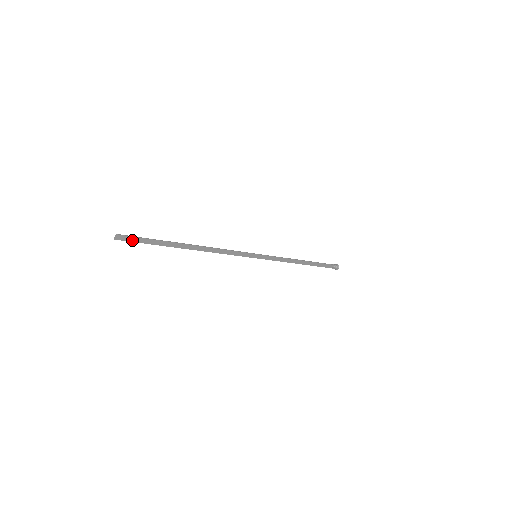
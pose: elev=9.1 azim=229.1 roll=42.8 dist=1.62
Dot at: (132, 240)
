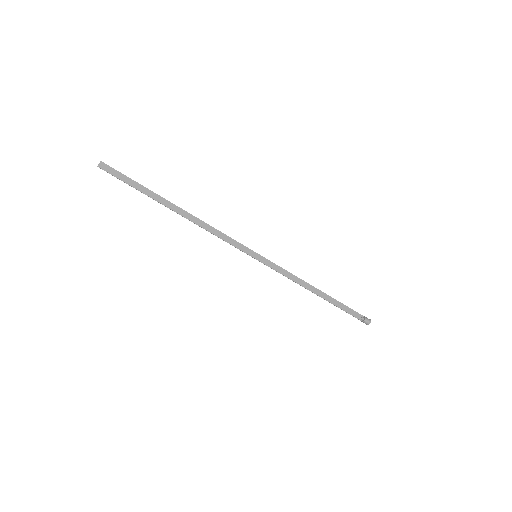
Dot at: (116, 175)
